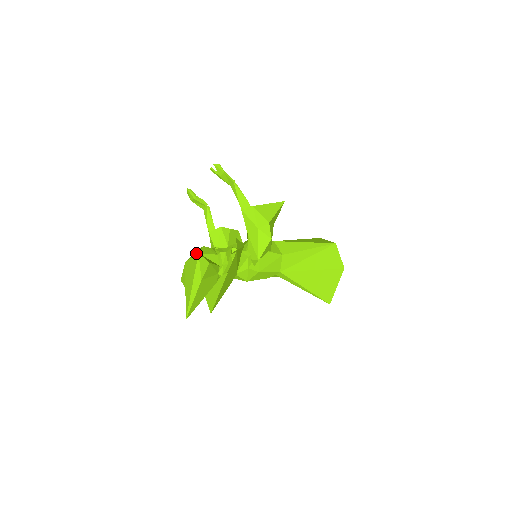
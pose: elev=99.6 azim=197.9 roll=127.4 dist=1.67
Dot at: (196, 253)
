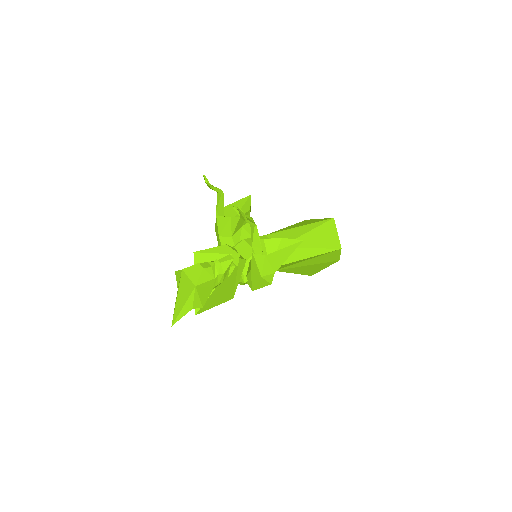
Dot at: (194, 277)
